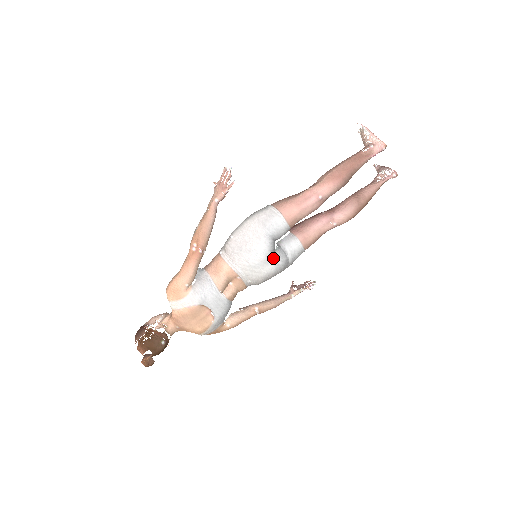
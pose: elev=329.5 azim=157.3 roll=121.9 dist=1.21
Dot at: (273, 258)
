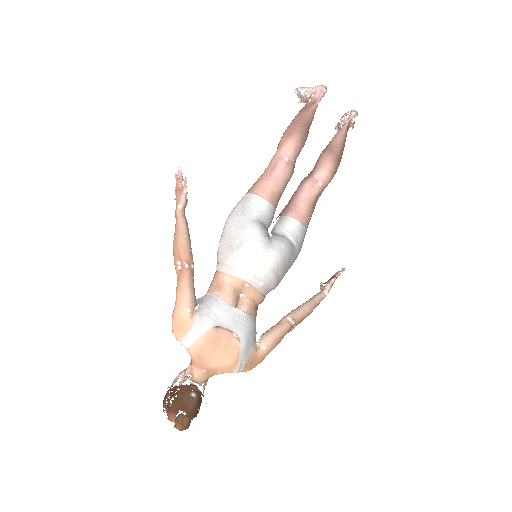
Dot at: (271, 244)
